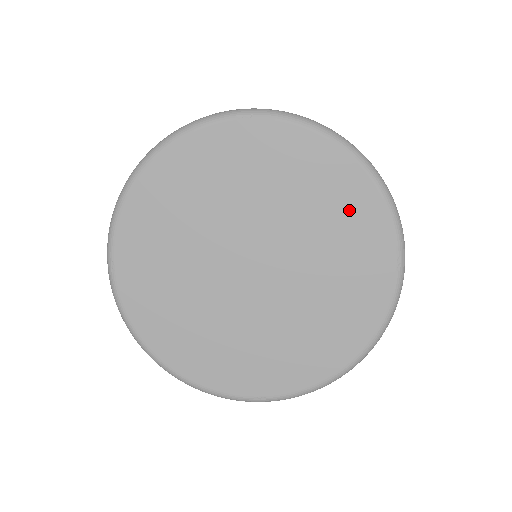
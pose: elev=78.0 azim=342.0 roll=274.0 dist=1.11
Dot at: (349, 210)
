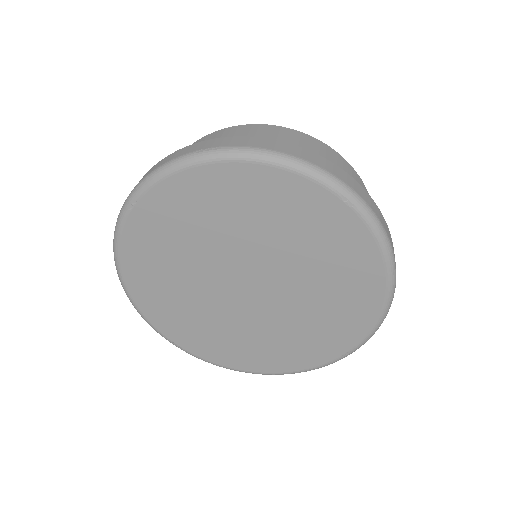
Dot at: (266, 199)
